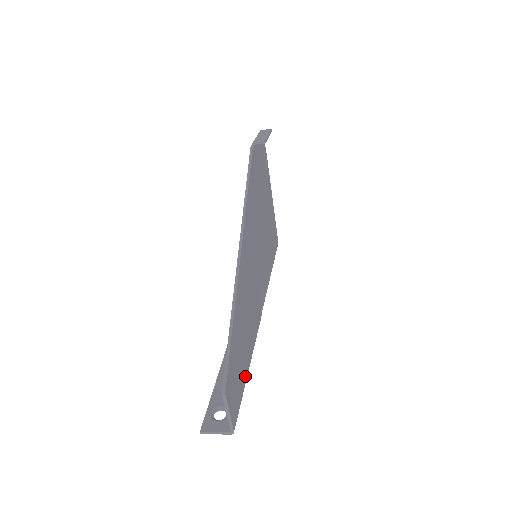
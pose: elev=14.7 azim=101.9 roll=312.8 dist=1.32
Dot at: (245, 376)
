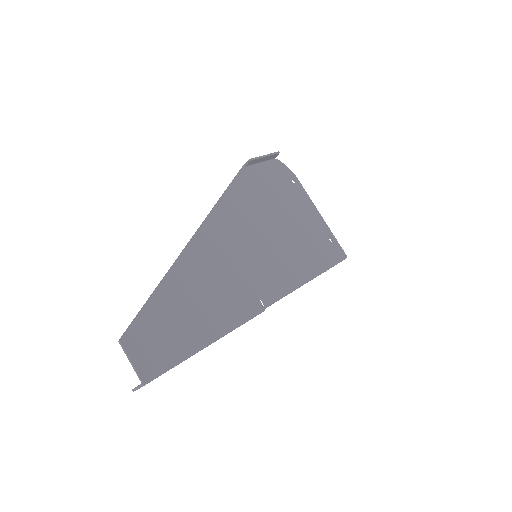
Dot at: (190, 346)
